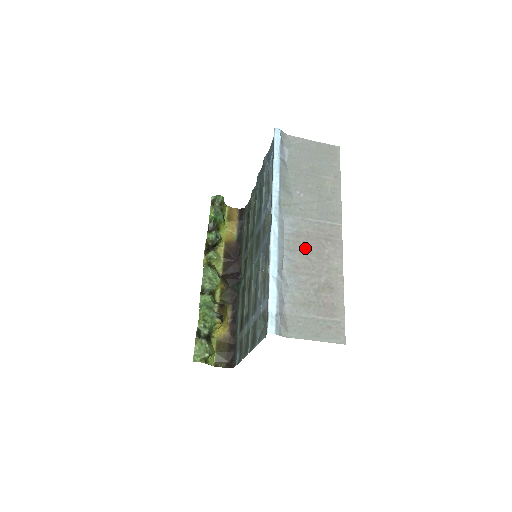
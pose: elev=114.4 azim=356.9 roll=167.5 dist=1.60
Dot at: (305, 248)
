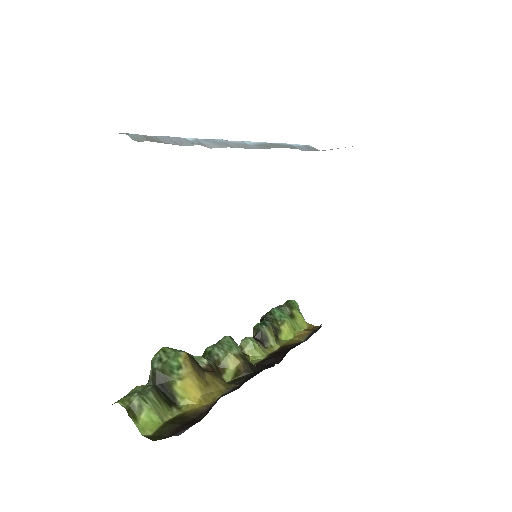
Dot at: occluded
